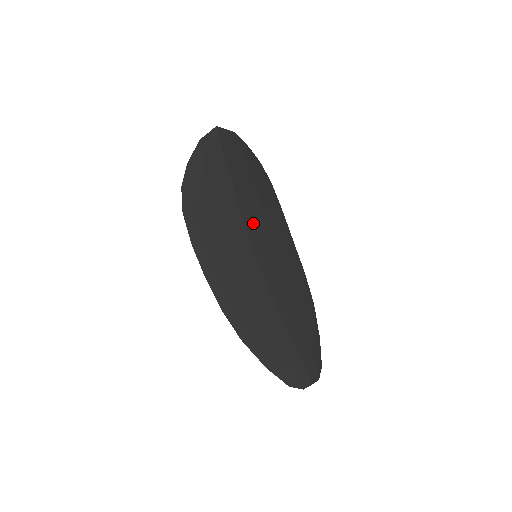
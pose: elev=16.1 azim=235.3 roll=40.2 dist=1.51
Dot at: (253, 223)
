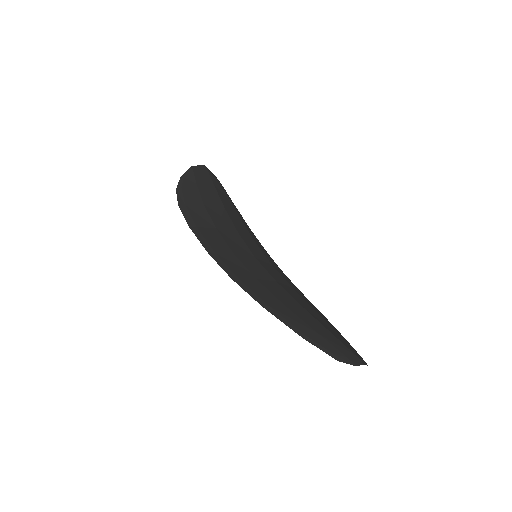
Dot at: (246, 238)
